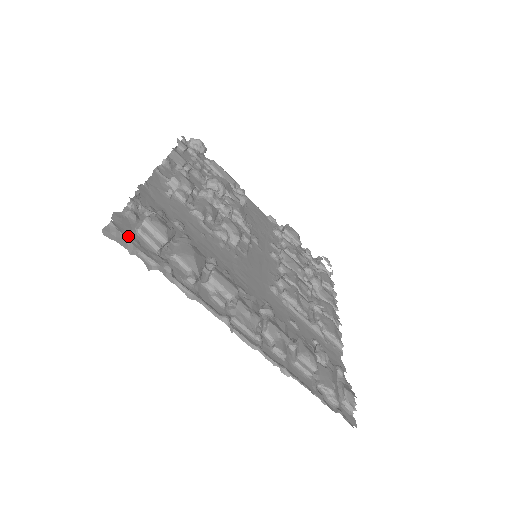
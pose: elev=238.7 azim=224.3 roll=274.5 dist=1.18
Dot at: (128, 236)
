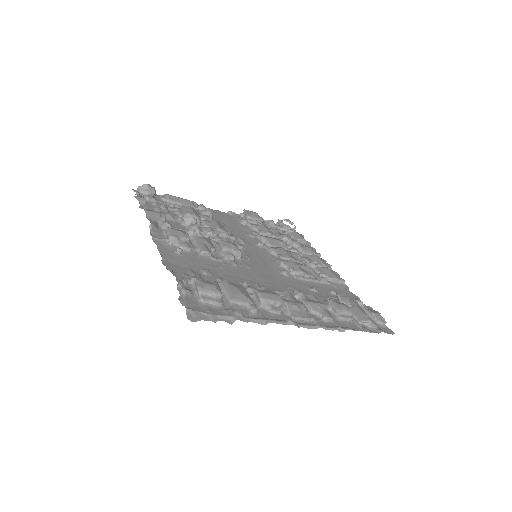
Dot at: (201, 310)
